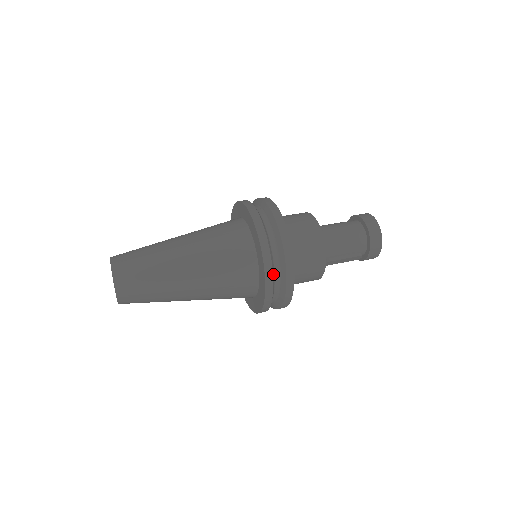
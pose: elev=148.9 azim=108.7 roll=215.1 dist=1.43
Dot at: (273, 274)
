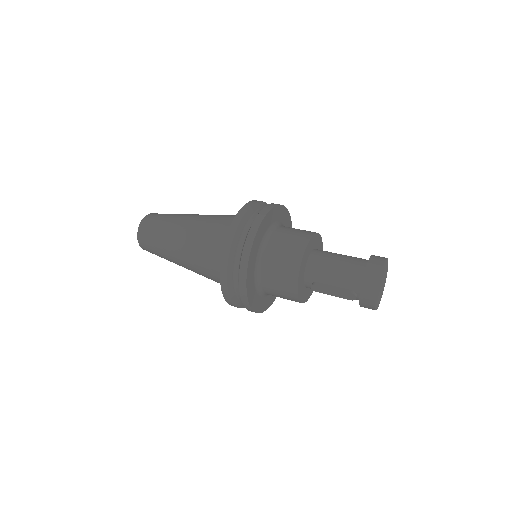
Dot at: (231, 254)
